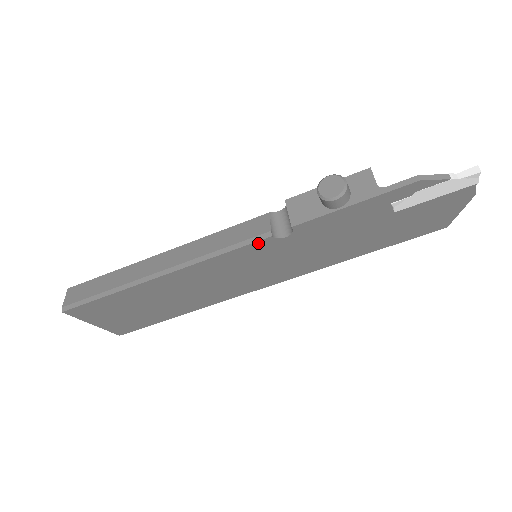
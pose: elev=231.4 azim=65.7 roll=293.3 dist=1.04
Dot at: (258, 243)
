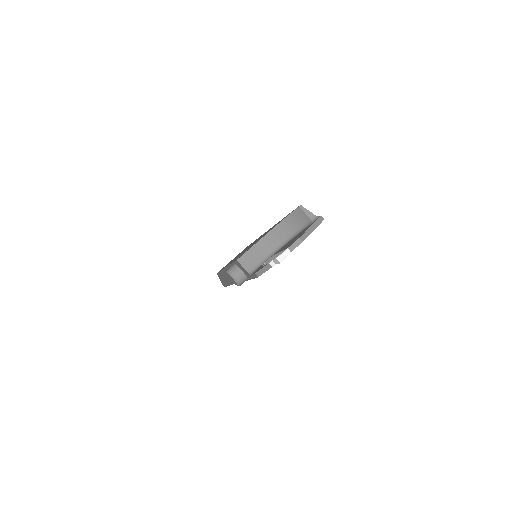
Dot at: occluded
